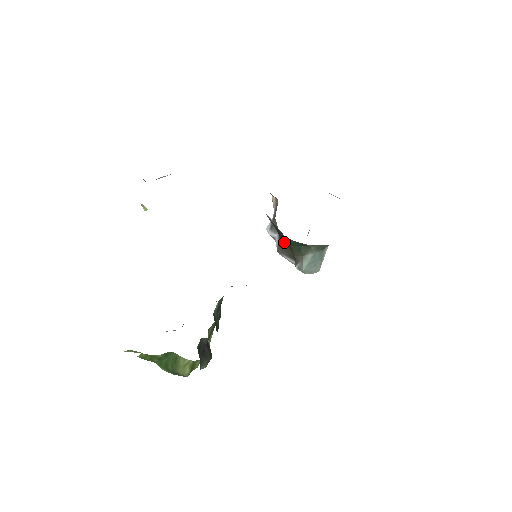
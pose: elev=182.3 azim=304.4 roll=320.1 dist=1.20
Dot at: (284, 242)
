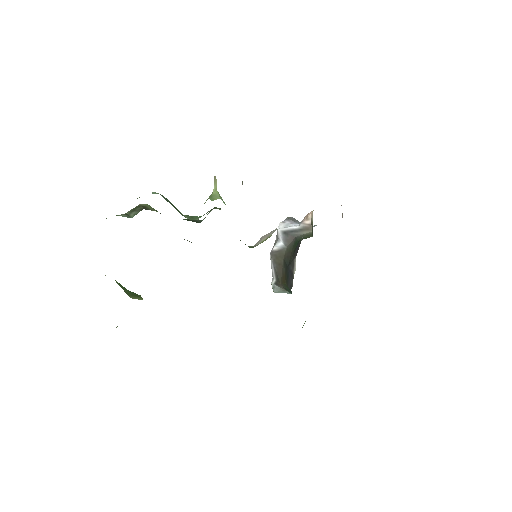
Dot at: (284, 266)
